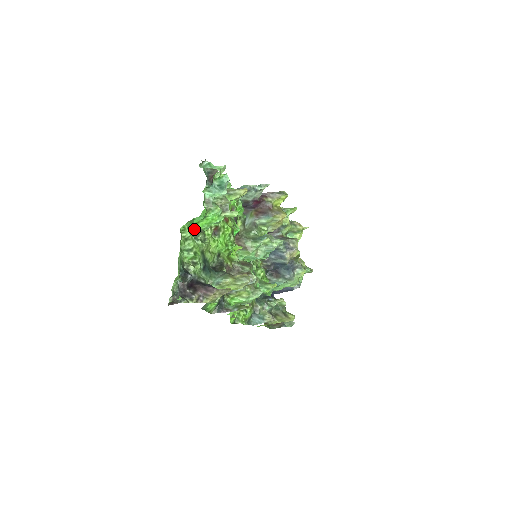
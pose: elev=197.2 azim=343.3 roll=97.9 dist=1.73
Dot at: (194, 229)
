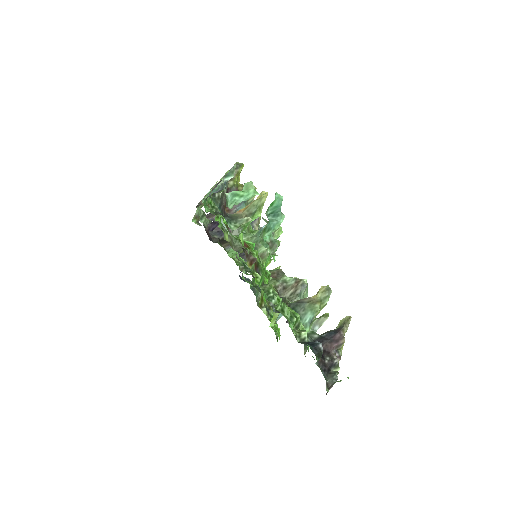
Dot at: (263, 290)
